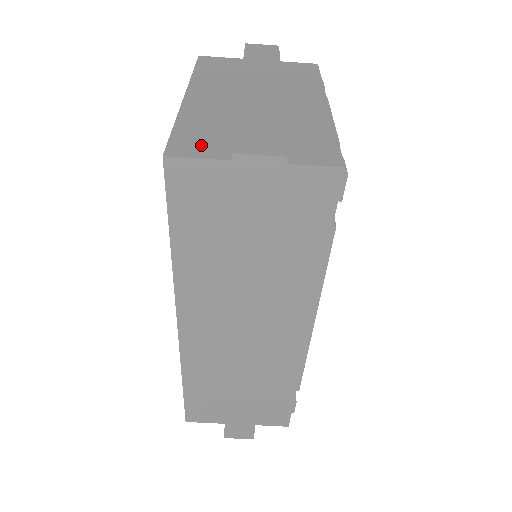
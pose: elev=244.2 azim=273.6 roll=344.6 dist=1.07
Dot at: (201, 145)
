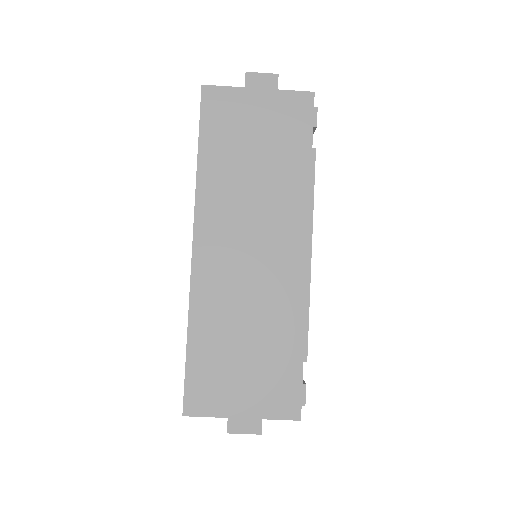
Dot at: occluded
